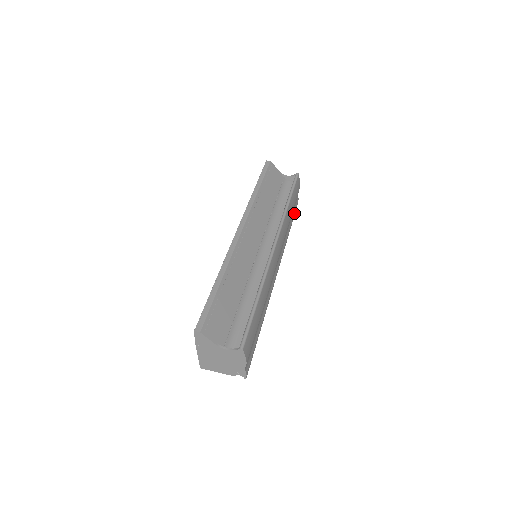
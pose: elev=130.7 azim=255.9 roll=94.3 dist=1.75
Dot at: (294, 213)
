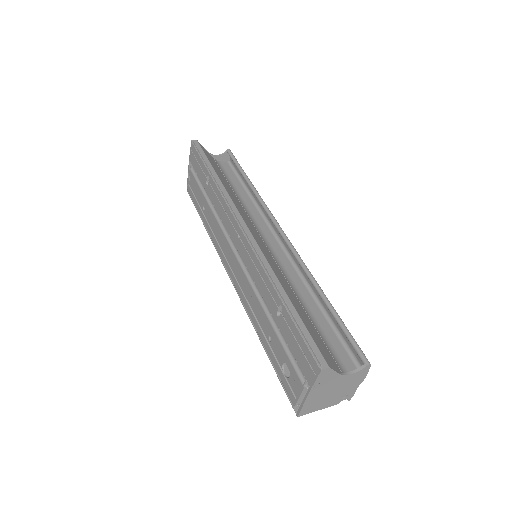
Dot at: occluded
